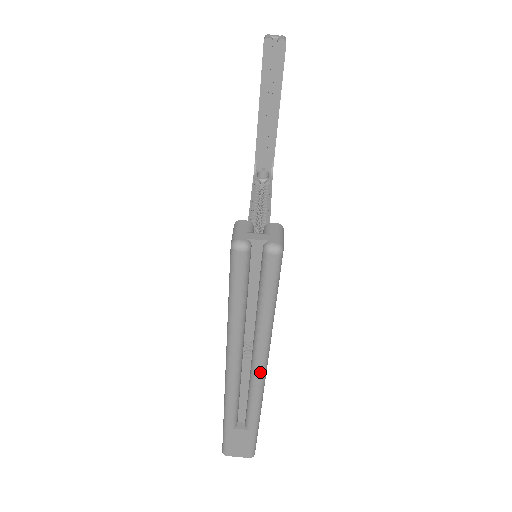
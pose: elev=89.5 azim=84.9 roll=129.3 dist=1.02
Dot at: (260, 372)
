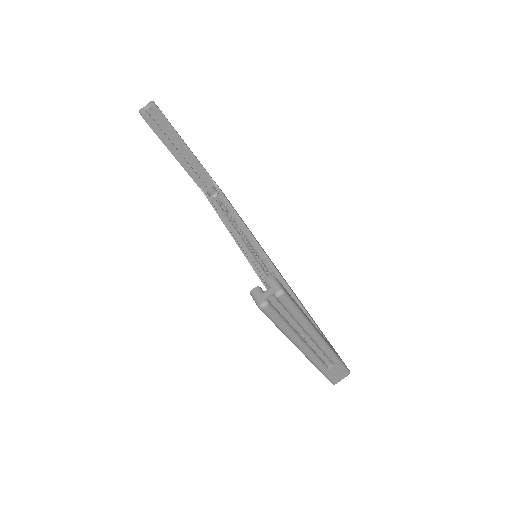
Dot at: (318, 339)
